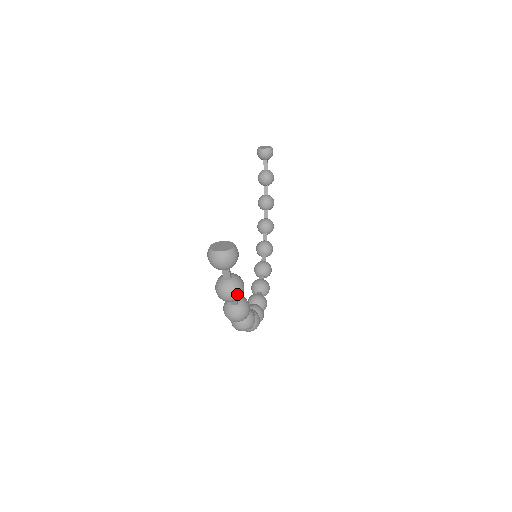
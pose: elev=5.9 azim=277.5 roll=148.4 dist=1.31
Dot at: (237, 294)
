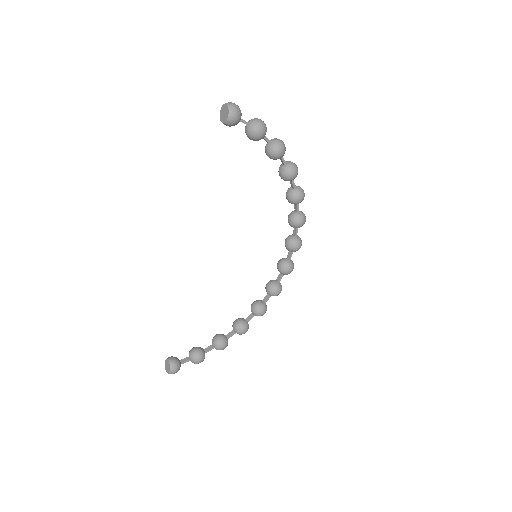
Dot at: (198, 363)
